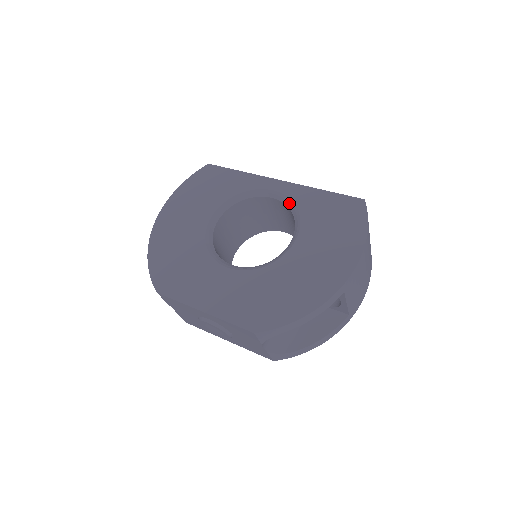
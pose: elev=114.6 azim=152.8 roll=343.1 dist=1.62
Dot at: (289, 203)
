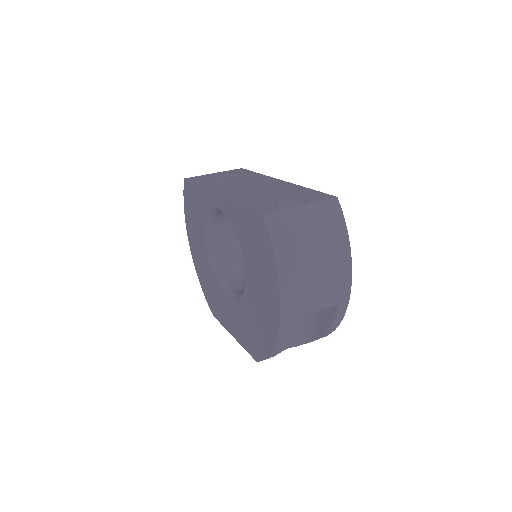
Dot at: (230, 222)
